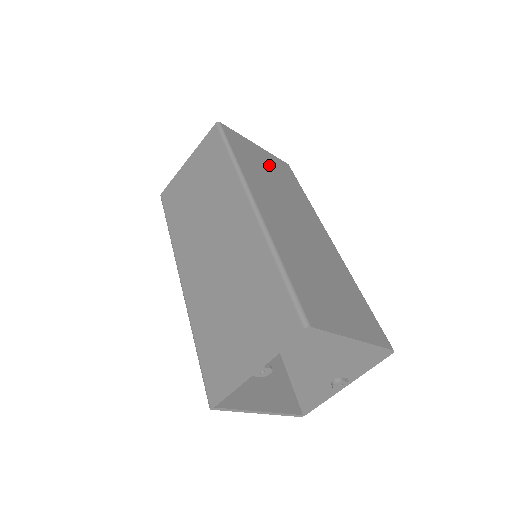
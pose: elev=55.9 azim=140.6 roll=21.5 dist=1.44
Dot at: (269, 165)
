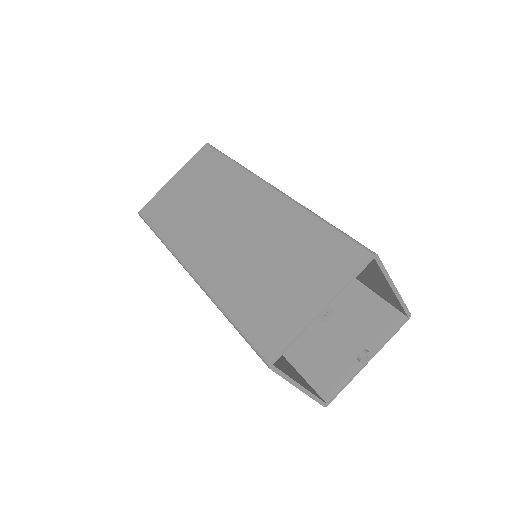
Dot at: occluded
